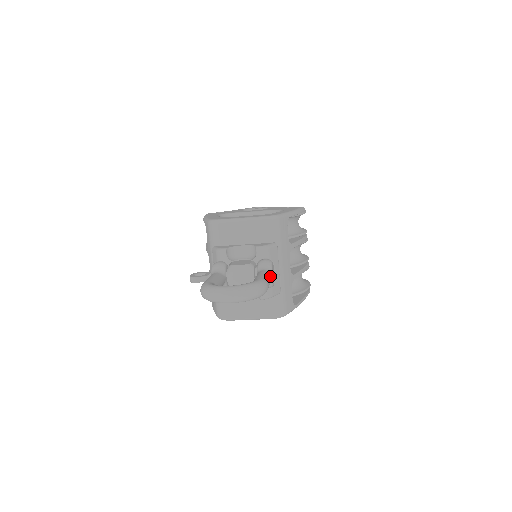
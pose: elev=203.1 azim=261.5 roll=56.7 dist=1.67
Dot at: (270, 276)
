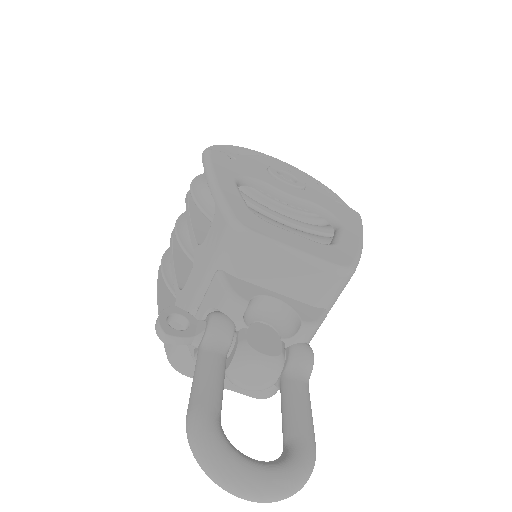
Dot at: occluded
